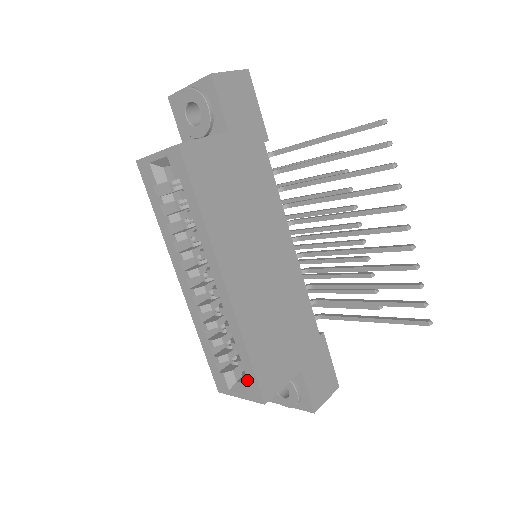
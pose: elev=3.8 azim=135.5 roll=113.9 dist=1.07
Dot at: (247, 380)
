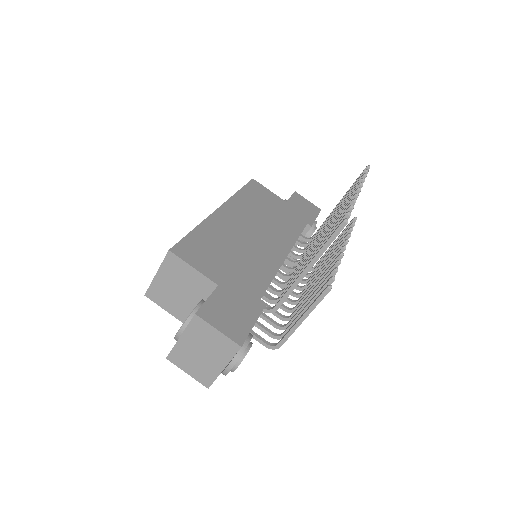
Dot at: occluded
